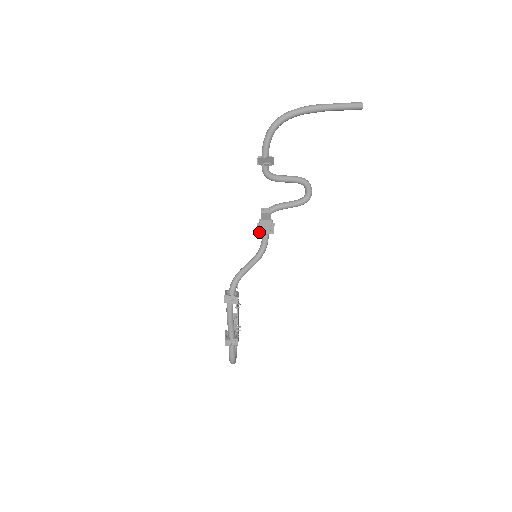
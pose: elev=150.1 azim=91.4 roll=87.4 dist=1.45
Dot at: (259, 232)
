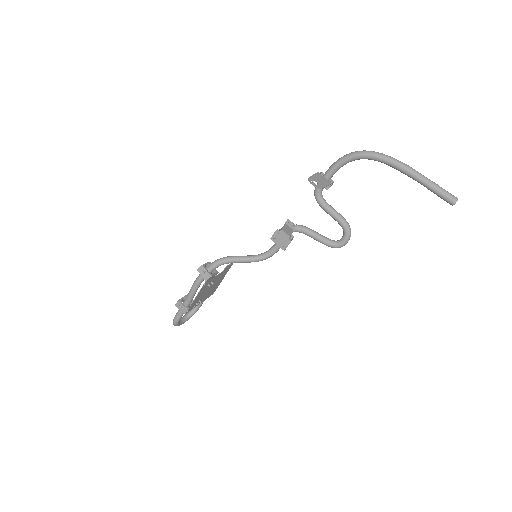
Dot at: (273, 238)
